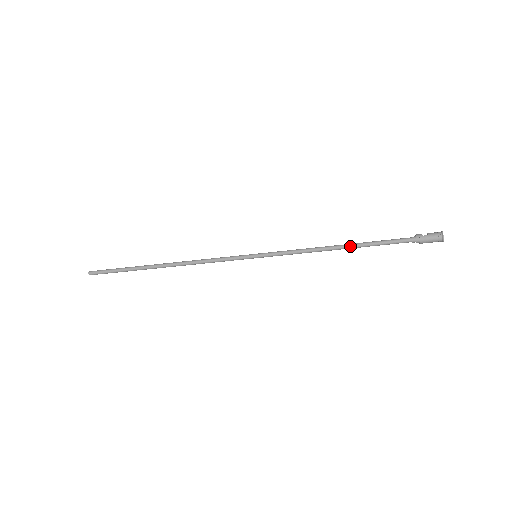
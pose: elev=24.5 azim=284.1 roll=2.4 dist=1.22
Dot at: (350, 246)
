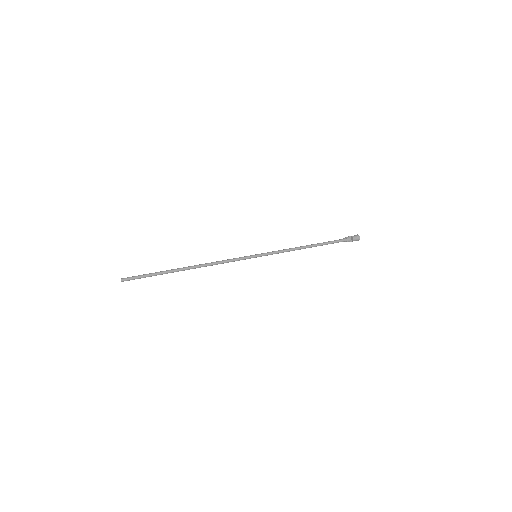
Dot at: occluded
